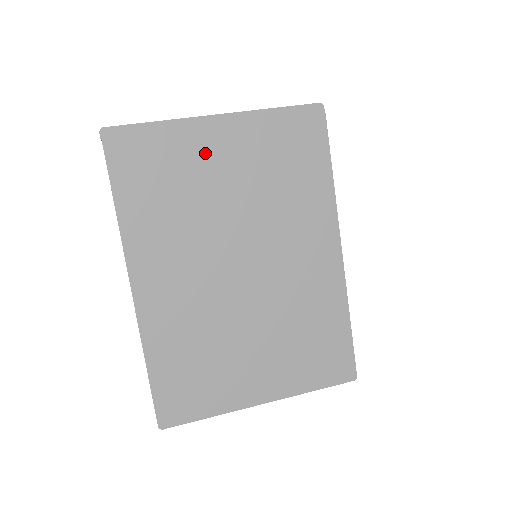
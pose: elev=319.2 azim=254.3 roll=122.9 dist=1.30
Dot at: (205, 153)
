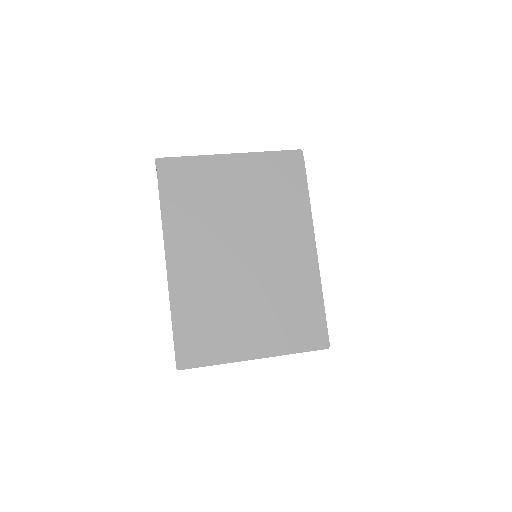
Dot at: (222, 177)
